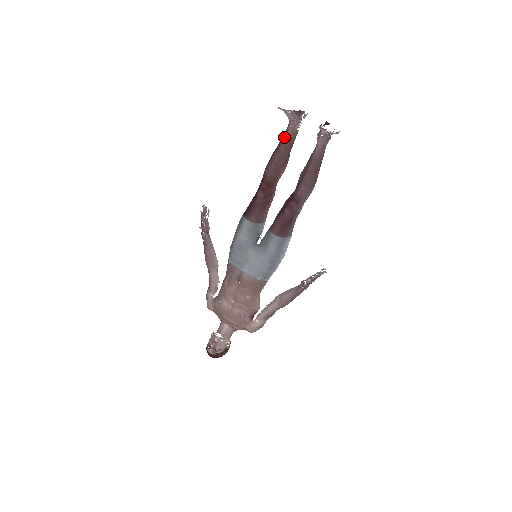
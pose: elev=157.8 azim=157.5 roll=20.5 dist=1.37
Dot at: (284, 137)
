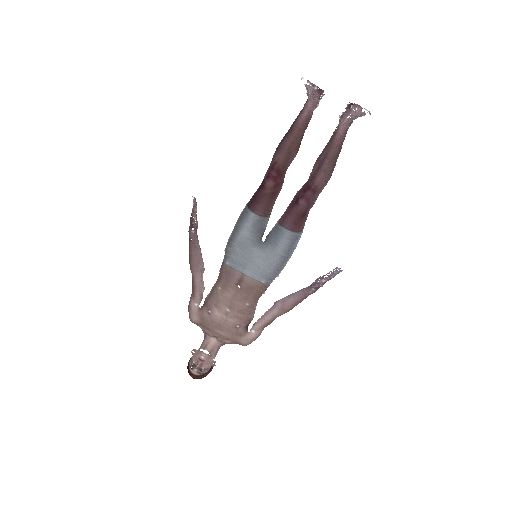
Dot at: (299, 118)
